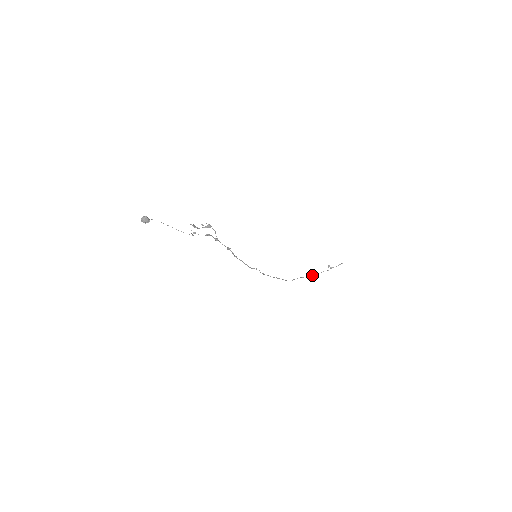
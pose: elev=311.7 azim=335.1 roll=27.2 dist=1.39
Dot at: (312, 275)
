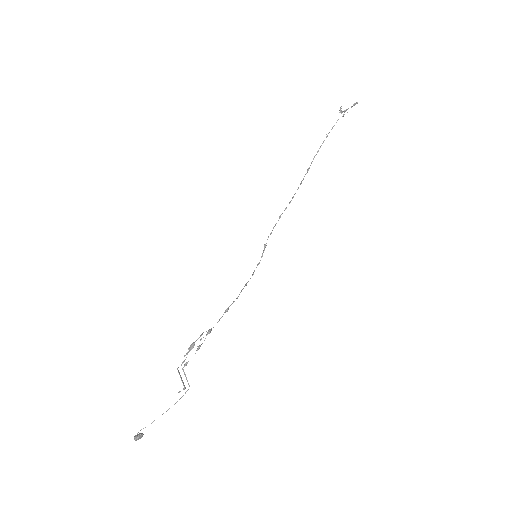
Dot at: (326, 137)
